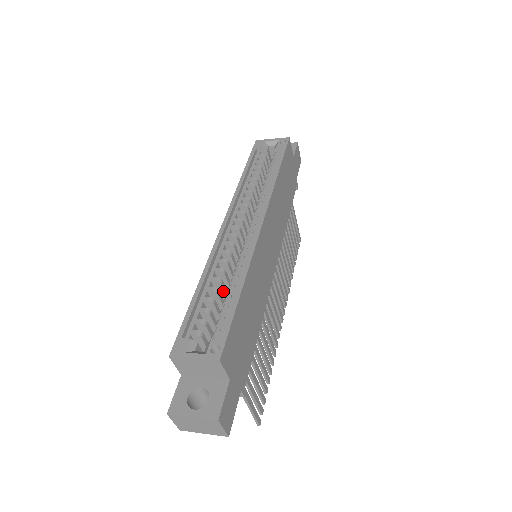
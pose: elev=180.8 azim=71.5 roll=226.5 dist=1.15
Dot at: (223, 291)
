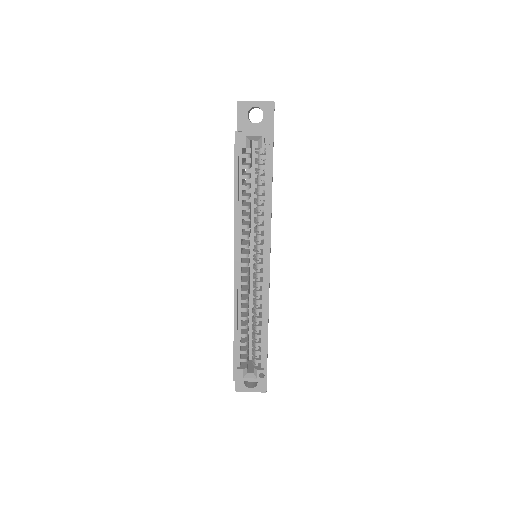
Dot at: occluded
